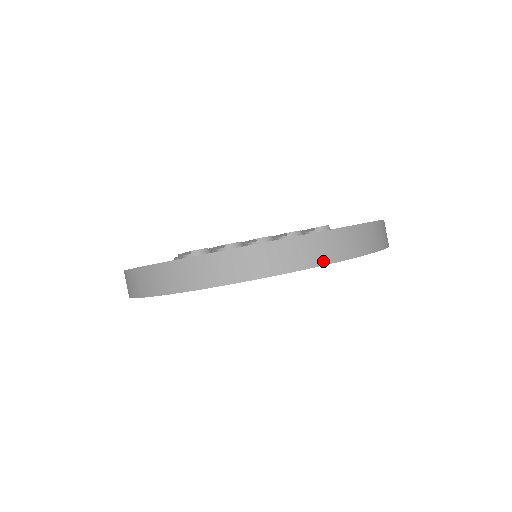
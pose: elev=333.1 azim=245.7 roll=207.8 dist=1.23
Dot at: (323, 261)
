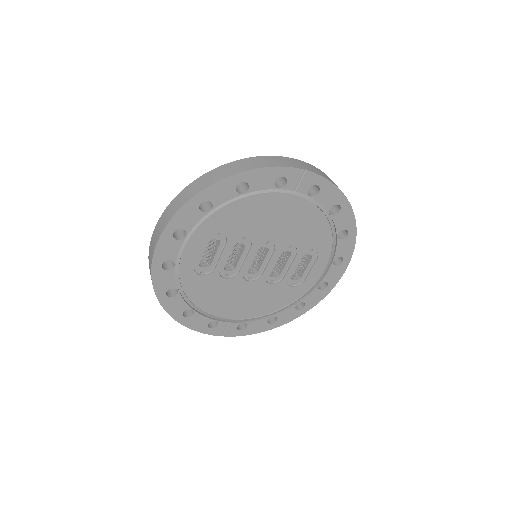
Dot at: (306, 169)
